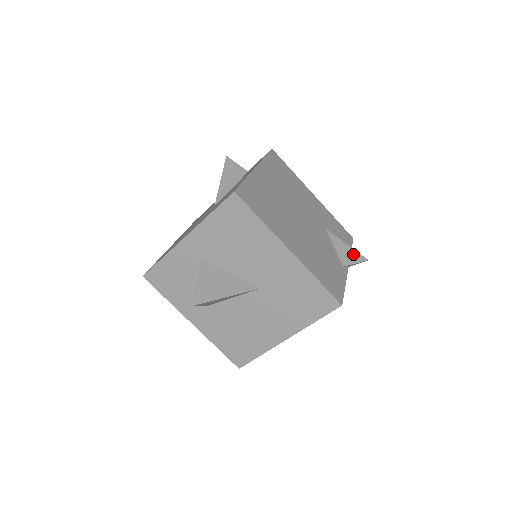
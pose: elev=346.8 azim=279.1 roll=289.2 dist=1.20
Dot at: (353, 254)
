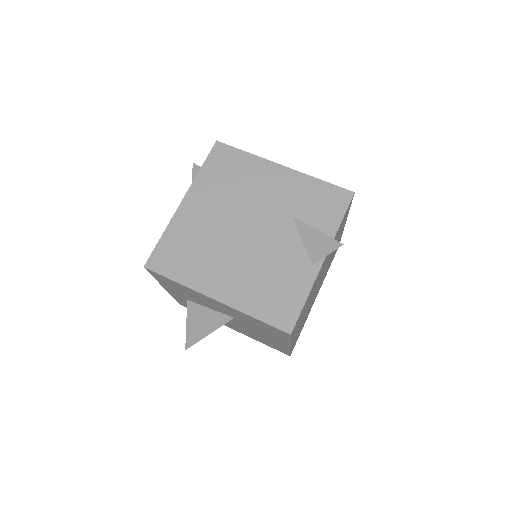
Dot at: (324, 242)
